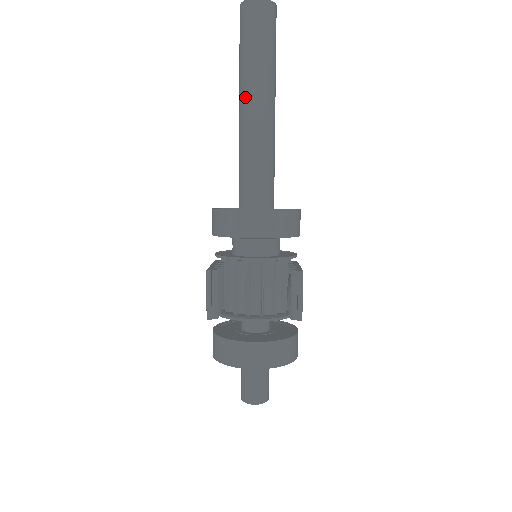
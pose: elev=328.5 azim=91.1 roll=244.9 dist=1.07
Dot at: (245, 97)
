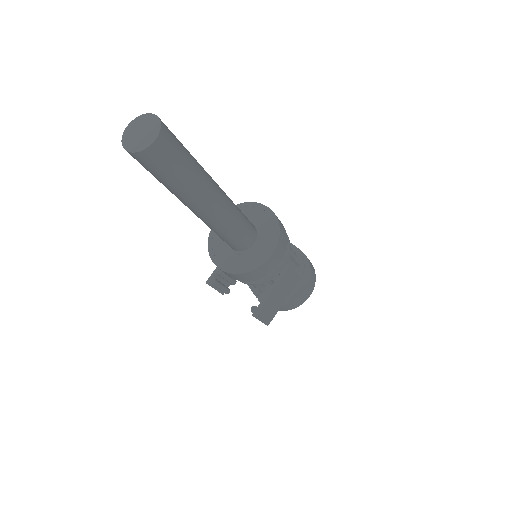
Dot at: occluded
